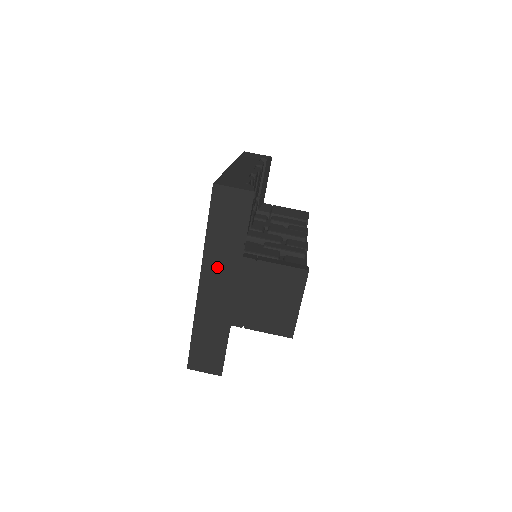
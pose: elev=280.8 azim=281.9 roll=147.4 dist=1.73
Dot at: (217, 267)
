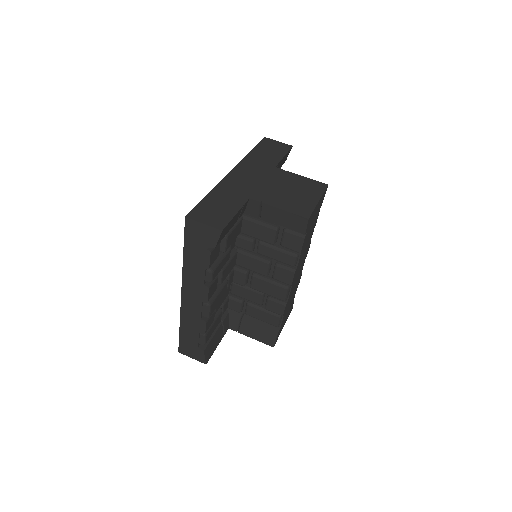
Dot at: (252, 167)
